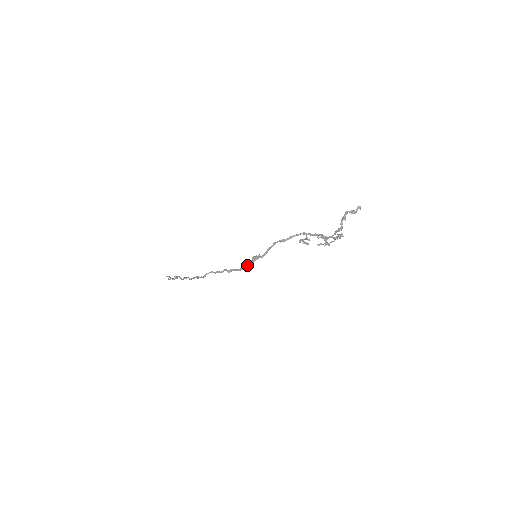
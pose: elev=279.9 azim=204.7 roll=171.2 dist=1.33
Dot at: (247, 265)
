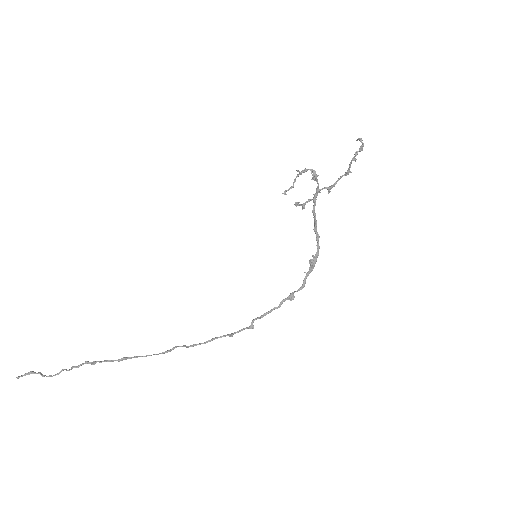
Dot at: occluded
